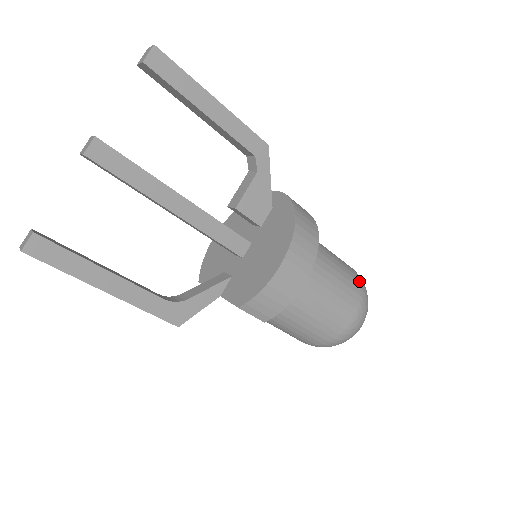
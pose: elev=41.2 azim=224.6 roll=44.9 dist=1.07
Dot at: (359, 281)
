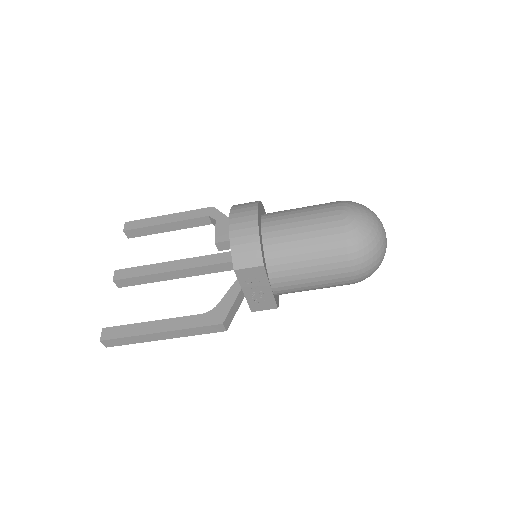
Dot at: occluded
